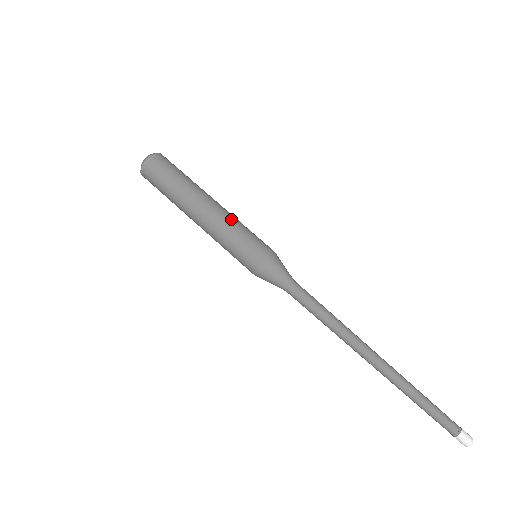
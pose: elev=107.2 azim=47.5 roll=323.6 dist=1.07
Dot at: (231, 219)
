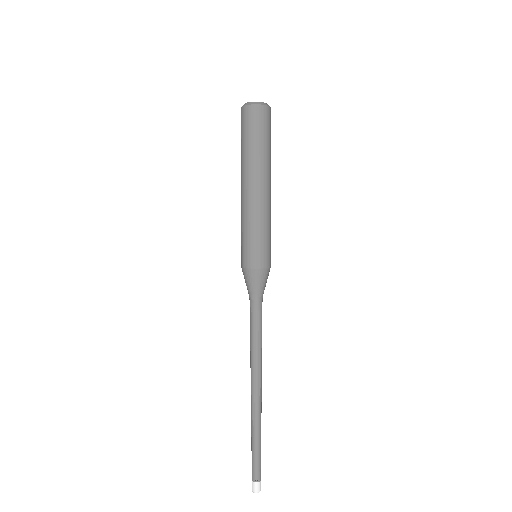
Dot at: occluded
